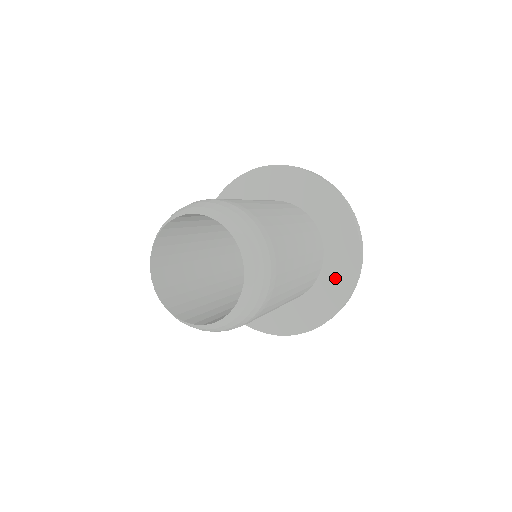
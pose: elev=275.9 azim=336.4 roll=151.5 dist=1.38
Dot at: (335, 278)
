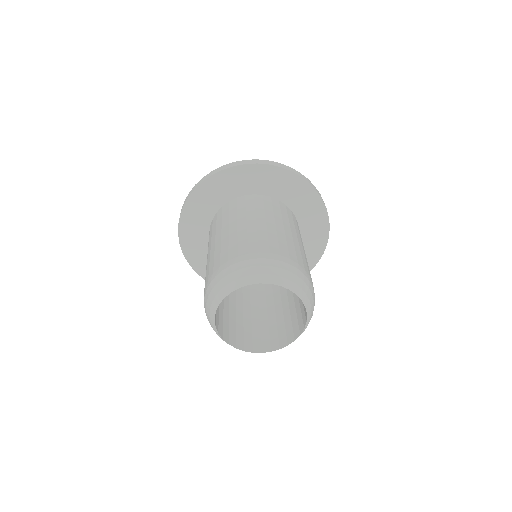
Dot at: (305, 205)
